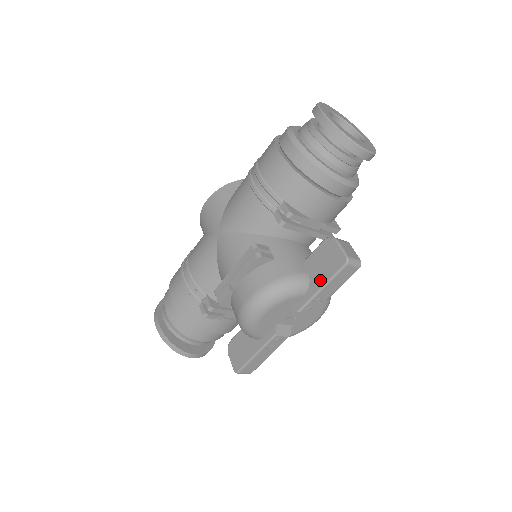
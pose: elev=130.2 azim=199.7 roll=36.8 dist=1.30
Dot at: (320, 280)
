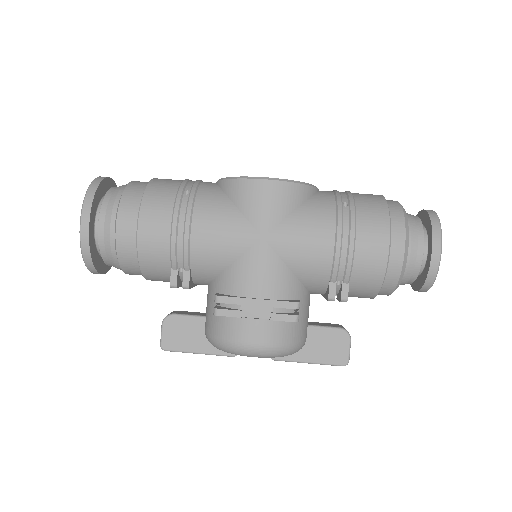
Dot at: (313, 356)
